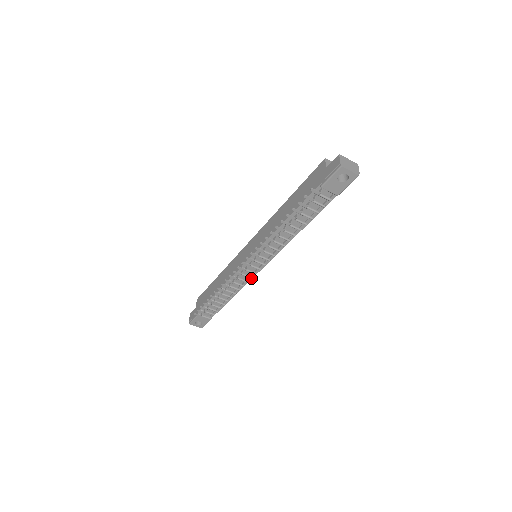
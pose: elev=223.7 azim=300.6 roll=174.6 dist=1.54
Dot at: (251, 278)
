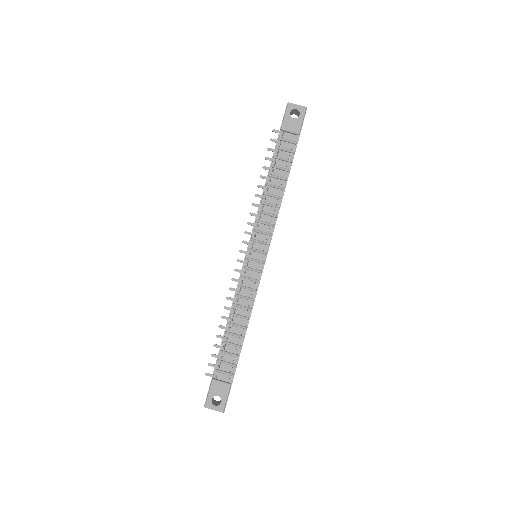
Dot at: (257, 281)
